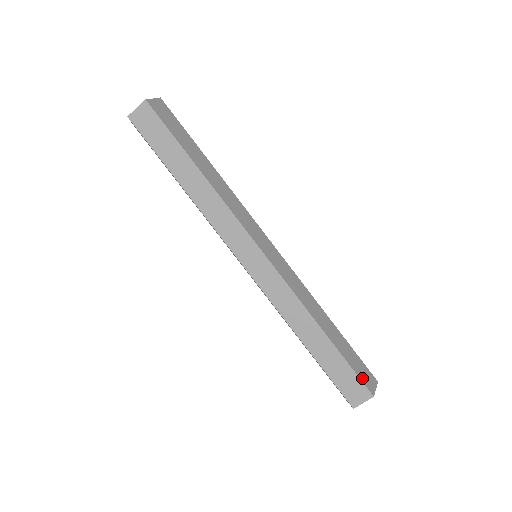
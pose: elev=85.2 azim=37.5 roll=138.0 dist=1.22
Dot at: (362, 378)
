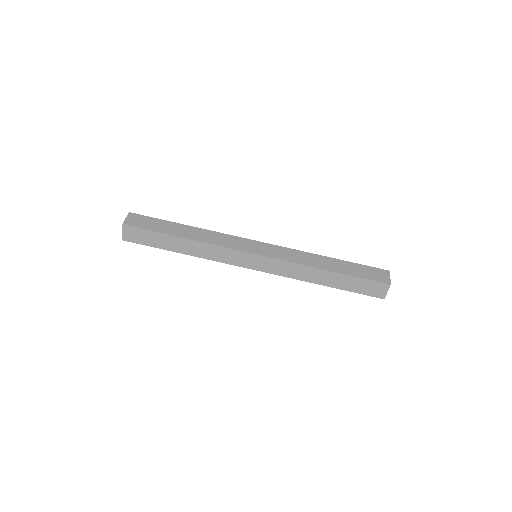
Dot at: (375, 279)
